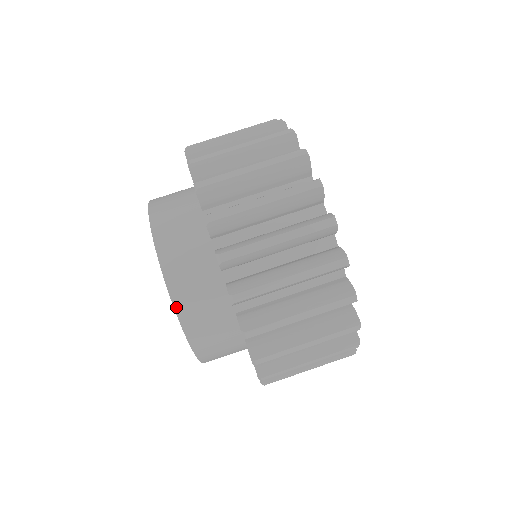
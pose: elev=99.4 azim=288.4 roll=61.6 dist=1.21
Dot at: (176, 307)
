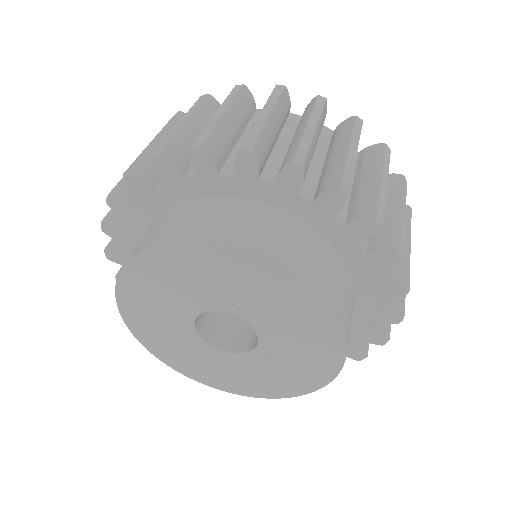
Dot at: (227, 244)
